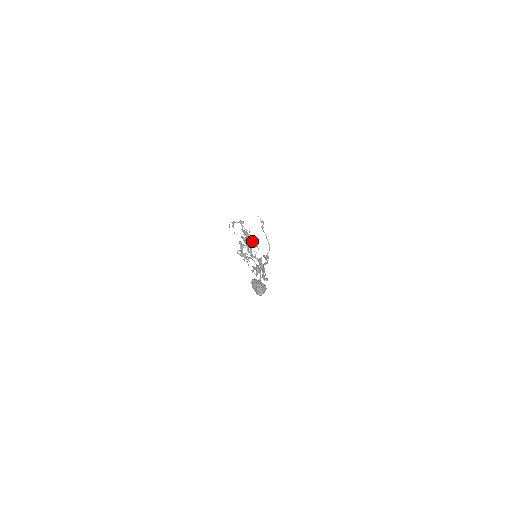
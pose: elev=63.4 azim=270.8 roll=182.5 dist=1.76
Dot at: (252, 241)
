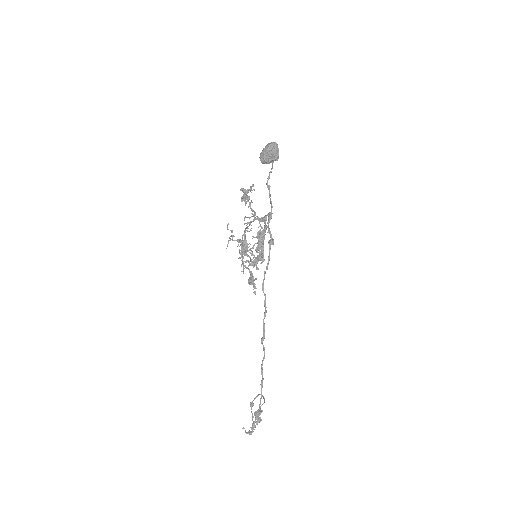
Dot at: (251, 261)
